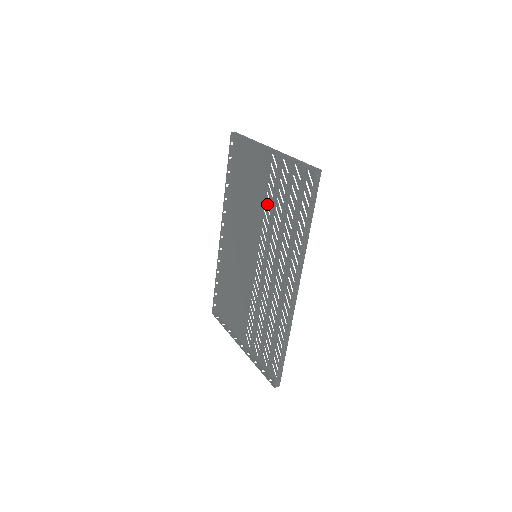
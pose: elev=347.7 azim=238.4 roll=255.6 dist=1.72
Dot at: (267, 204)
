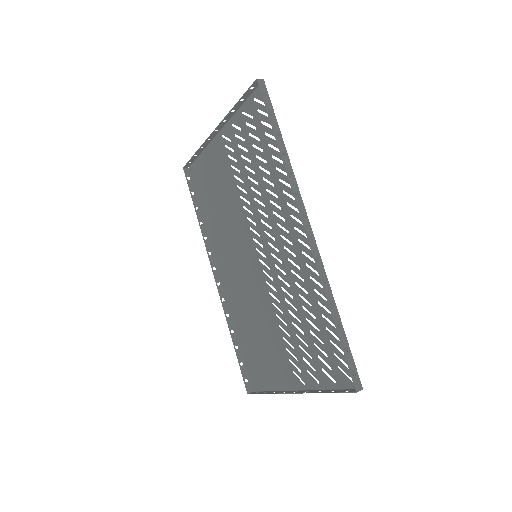
Dot at: (239, 186)
